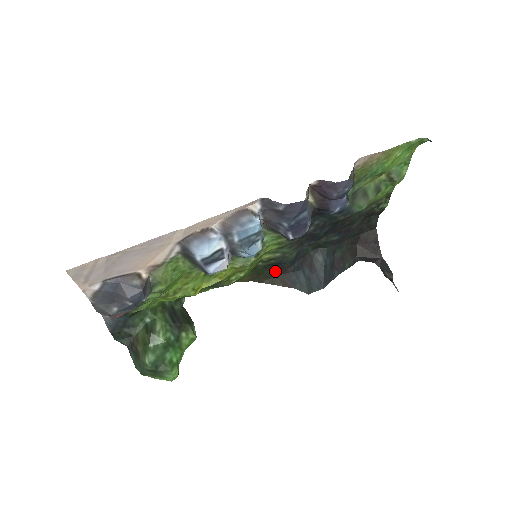
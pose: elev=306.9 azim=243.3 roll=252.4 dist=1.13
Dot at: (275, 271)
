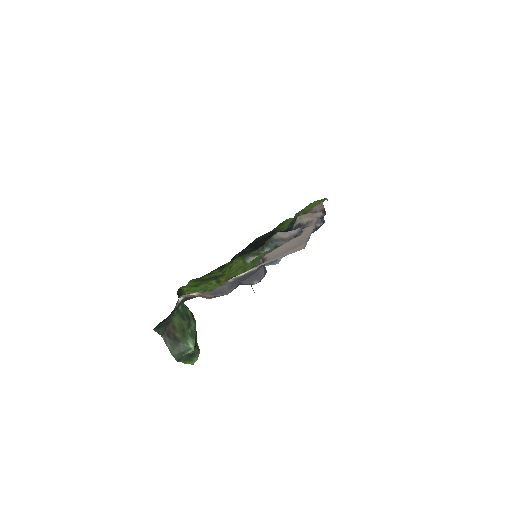
Dot at: occluded
